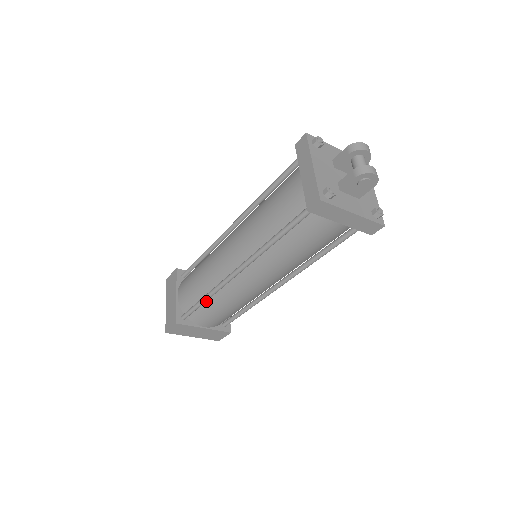
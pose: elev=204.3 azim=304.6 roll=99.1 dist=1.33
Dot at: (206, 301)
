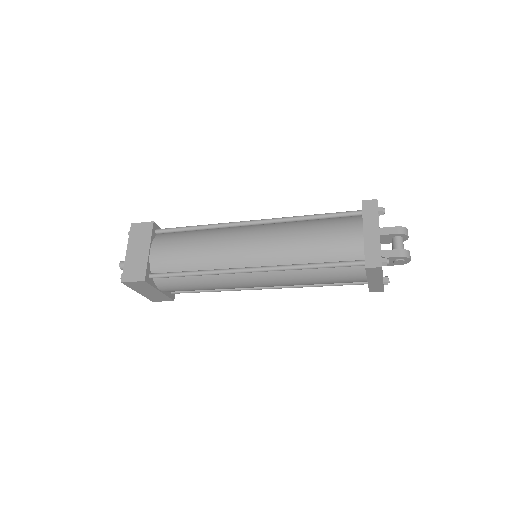
Dot at: occluded
